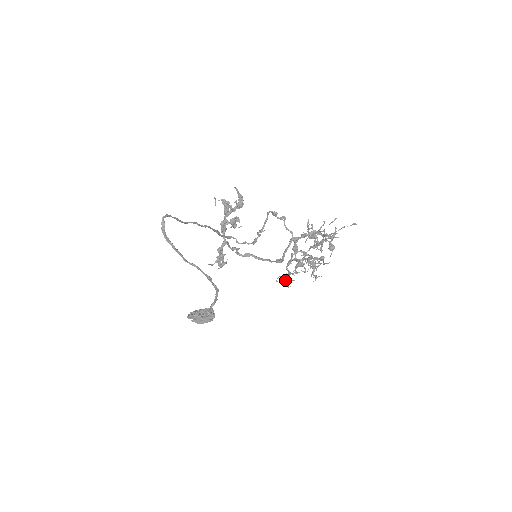
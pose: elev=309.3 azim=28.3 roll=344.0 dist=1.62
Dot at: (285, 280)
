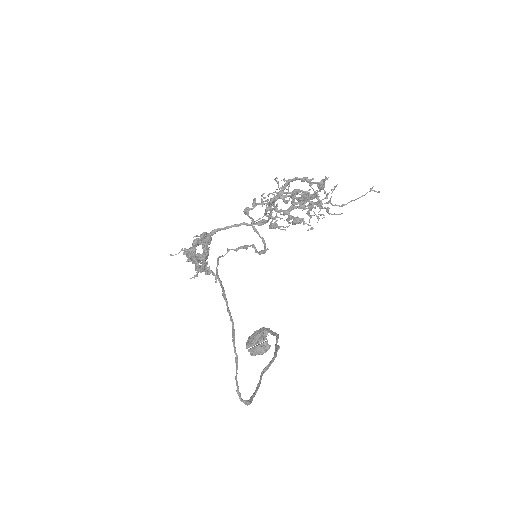
Dot at: (274, 227)
